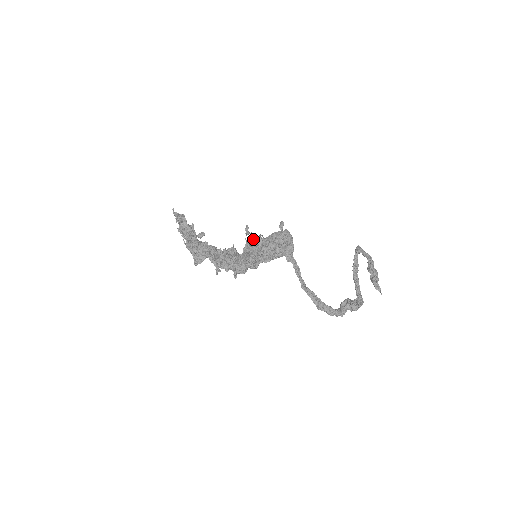
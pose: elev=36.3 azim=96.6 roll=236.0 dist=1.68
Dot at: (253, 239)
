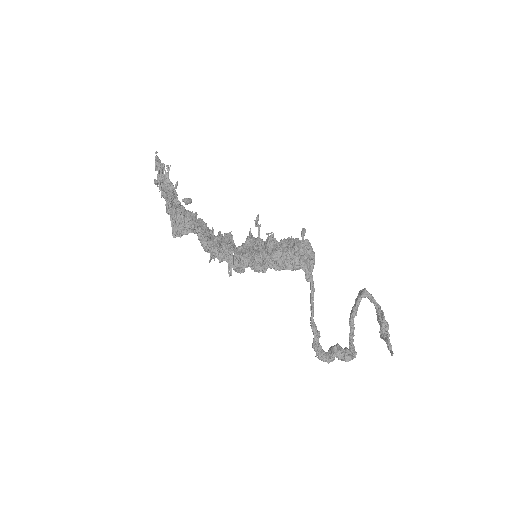
Dot at: (259, 234)
